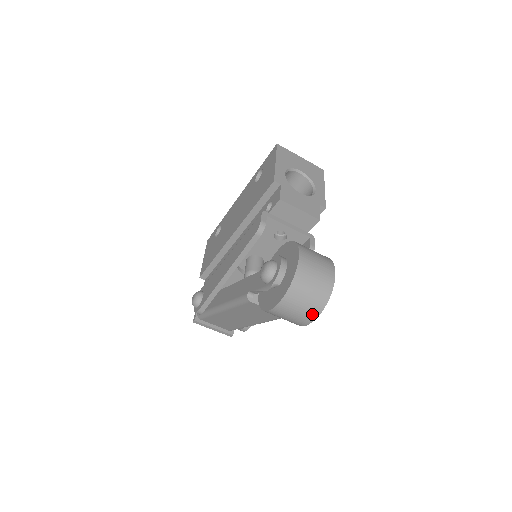
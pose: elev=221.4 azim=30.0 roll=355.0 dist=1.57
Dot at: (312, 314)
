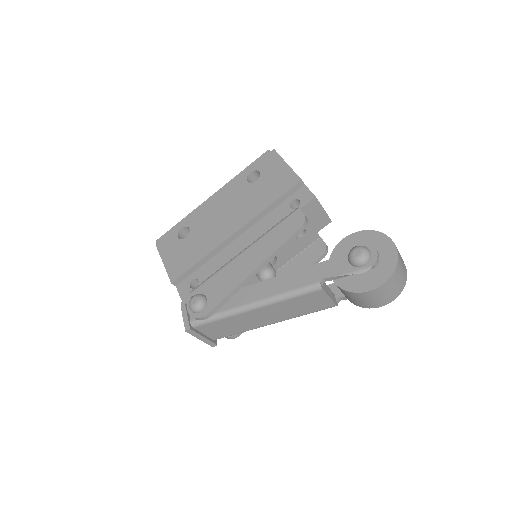
Dot at: (397, 293)
